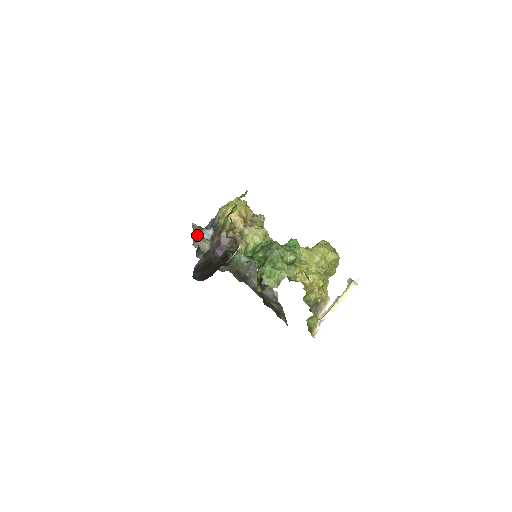
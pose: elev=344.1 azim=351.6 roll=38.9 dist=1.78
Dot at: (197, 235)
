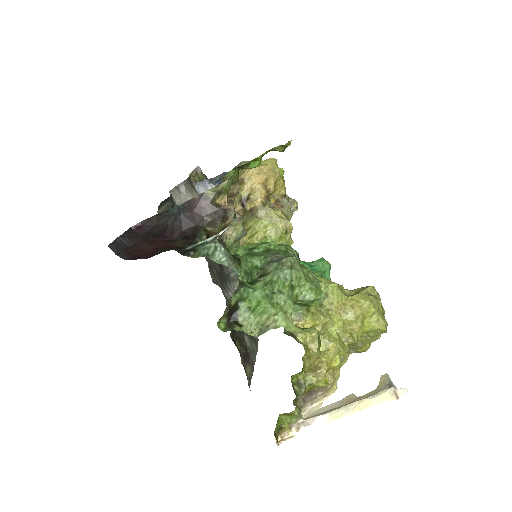
Dot at: (187, 182)
